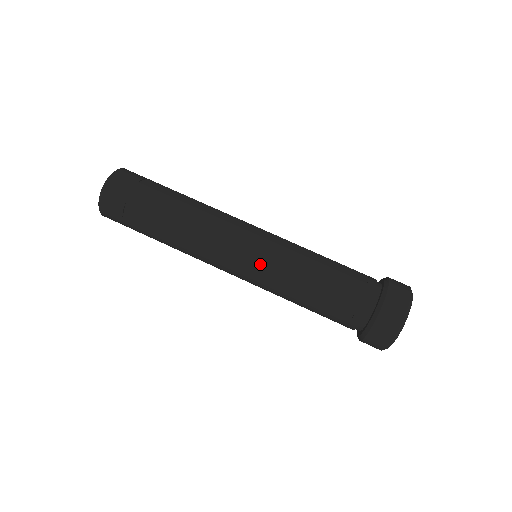
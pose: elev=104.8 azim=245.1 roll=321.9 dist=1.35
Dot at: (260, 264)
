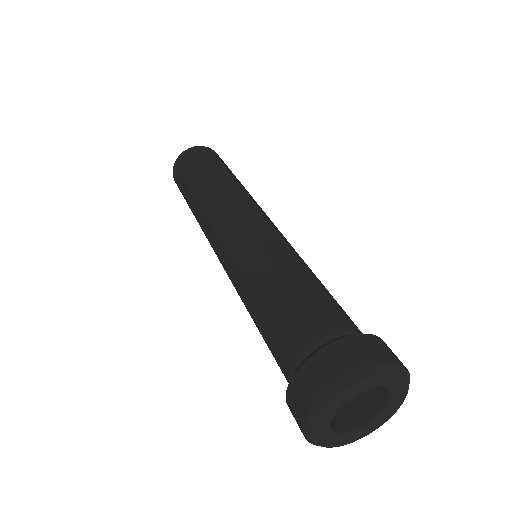
Dot at: (230, 262)
